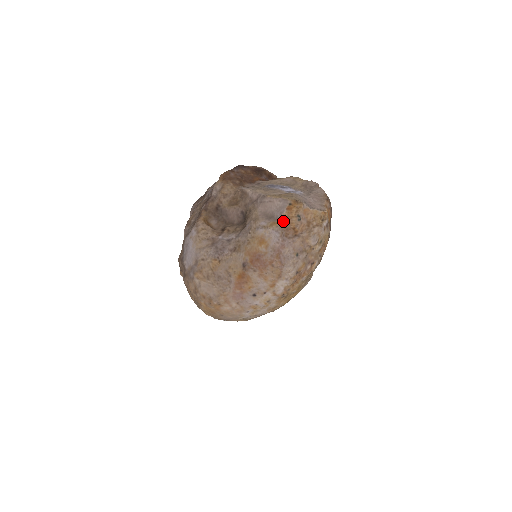
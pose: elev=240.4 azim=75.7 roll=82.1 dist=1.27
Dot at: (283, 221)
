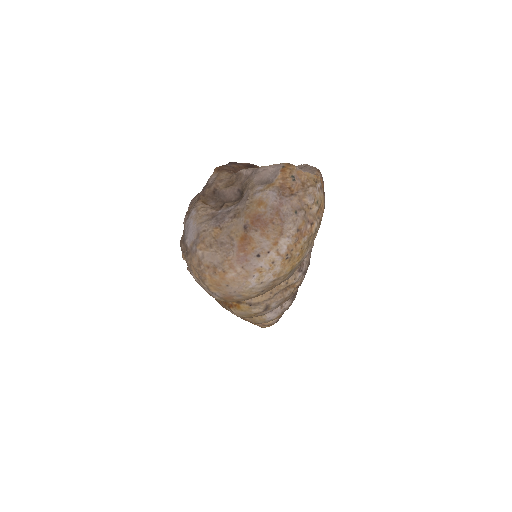
Dot at: (278, 182)
